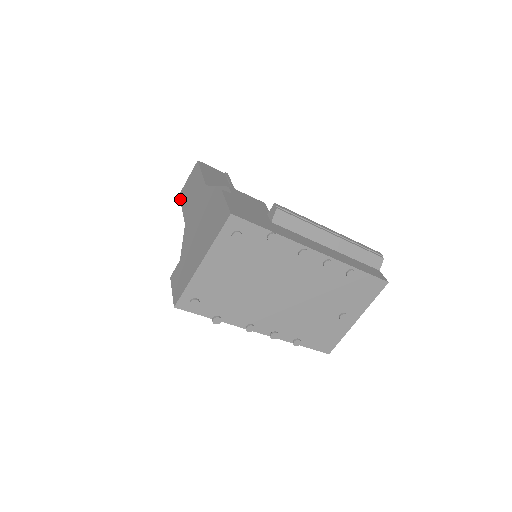
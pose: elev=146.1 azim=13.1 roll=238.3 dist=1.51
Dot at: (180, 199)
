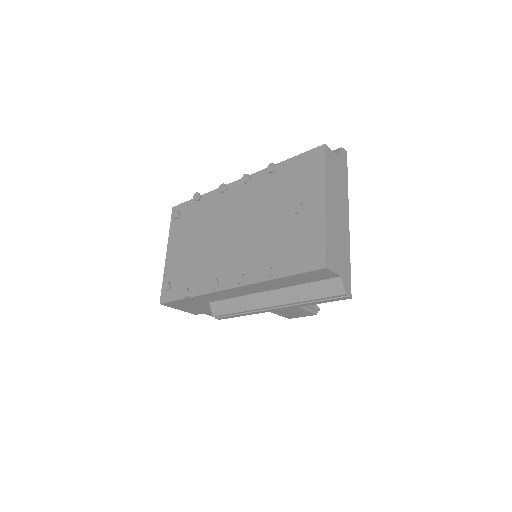
Dot at: (282, 316)
